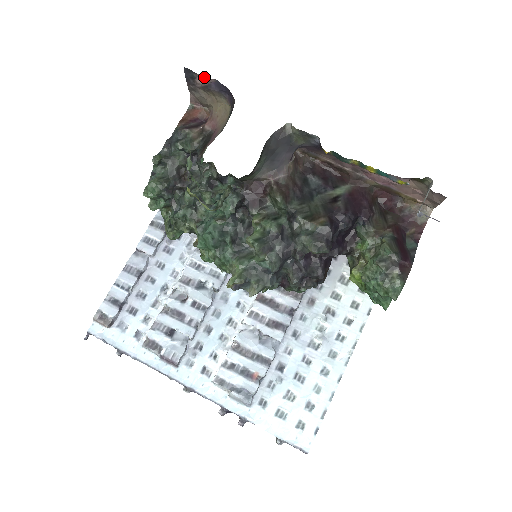
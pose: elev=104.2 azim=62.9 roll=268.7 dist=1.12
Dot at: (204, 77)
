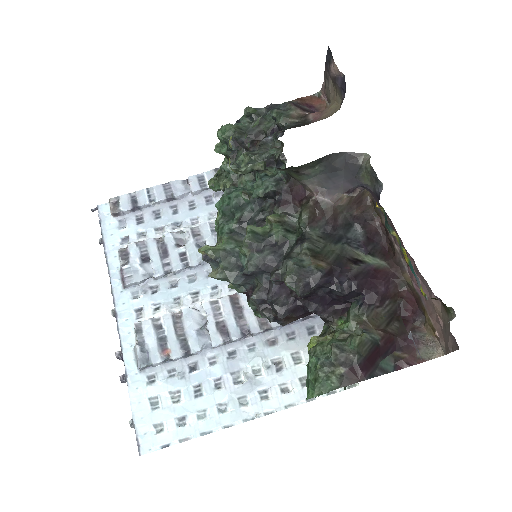
Dot at: occluded
